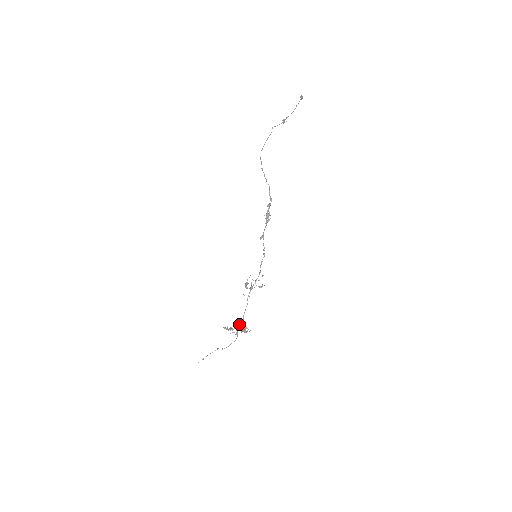
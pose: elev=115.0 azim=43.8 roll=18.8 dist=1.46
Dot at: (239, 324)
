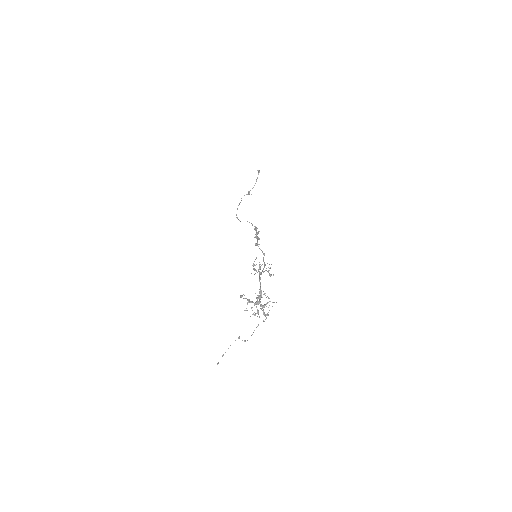
Dot at: (257, 301)
